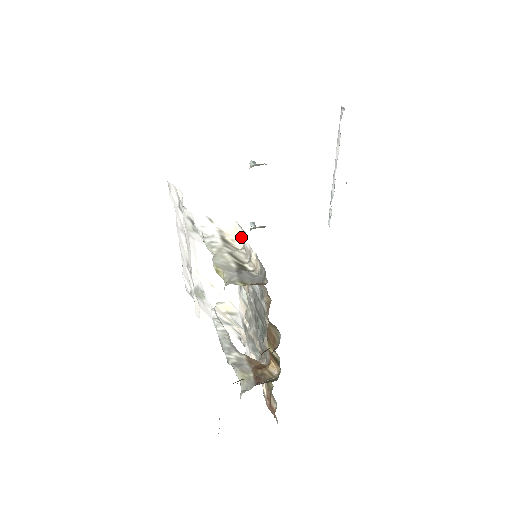
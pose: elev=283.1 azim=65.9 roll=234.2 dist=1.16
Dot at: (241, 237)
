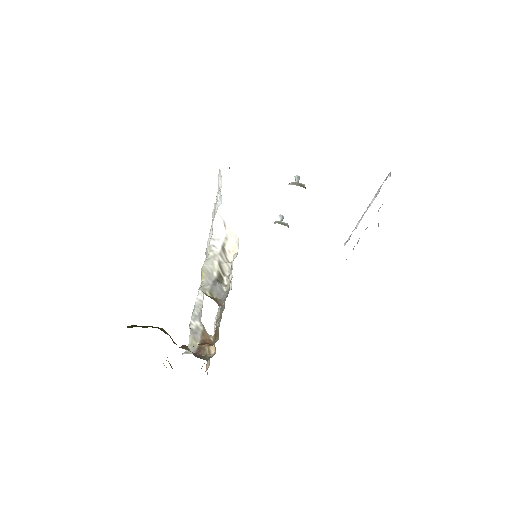
Dot at: (235, 253)
